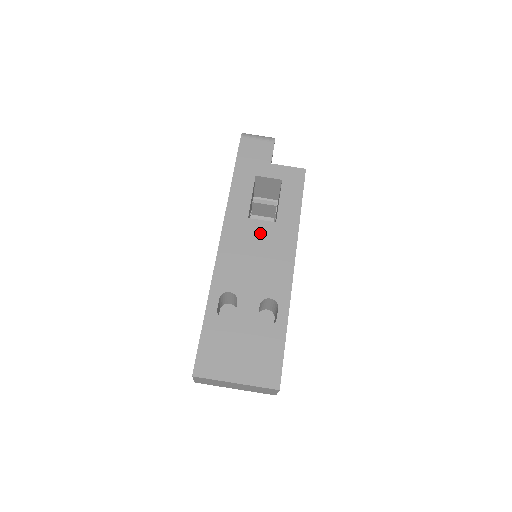
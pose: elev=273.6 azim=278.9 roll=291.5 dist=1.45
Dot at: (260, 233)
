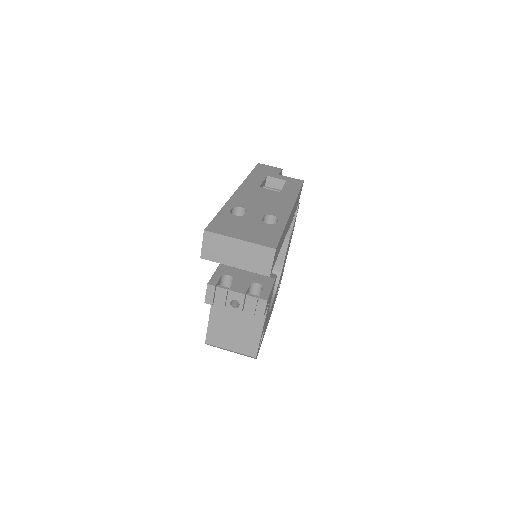
Dot at: (268, 193)
